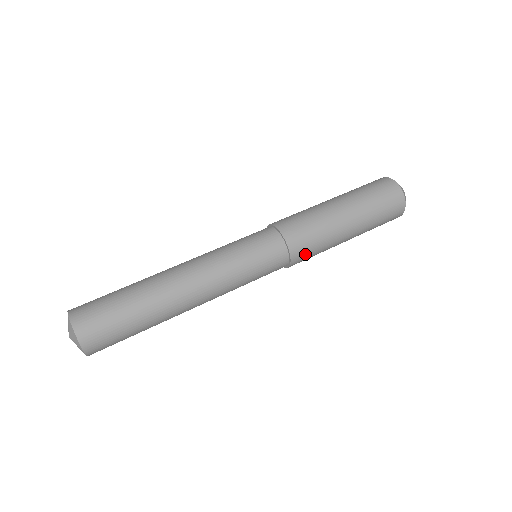
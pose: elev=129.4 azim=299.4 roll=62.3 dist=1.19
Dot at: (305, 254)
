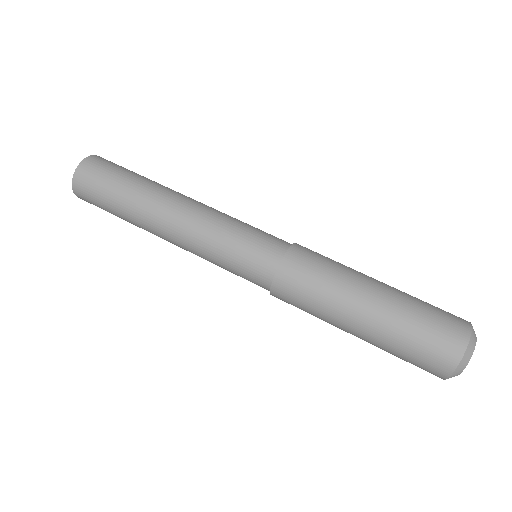
Dot at: (291, 295)
